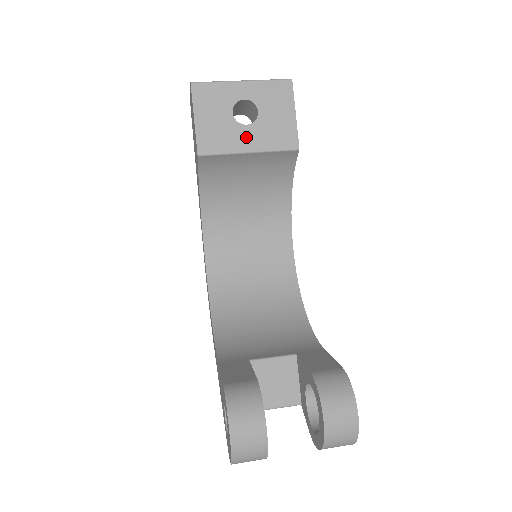
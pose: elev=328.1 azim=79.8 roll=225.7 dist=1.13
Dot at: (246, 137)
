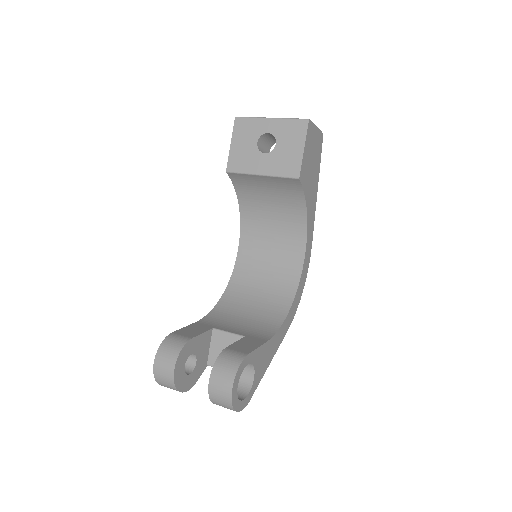
Dot at: (262, 163)
